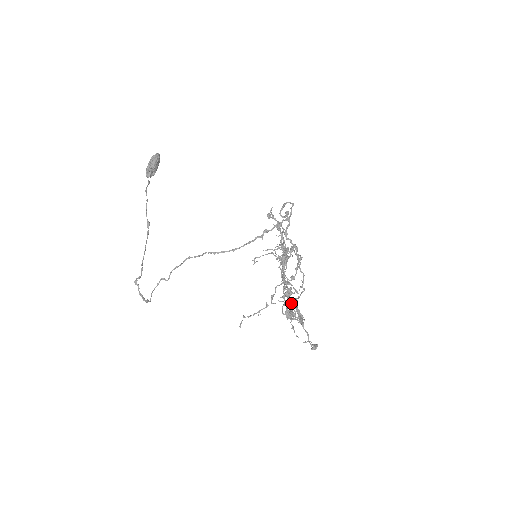
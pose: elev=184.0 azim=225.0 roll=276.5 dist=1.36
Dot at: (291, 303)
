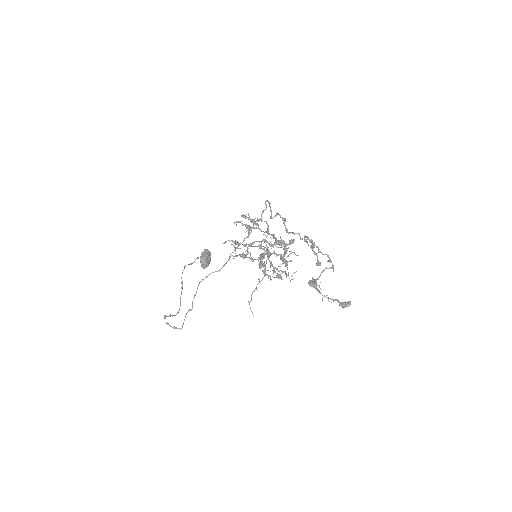
Dot at: (225, 242)
